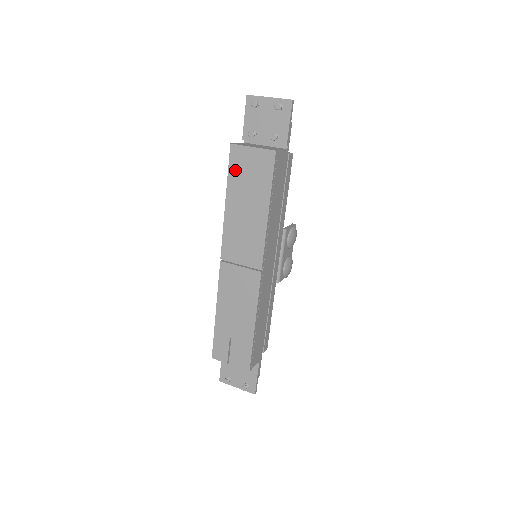
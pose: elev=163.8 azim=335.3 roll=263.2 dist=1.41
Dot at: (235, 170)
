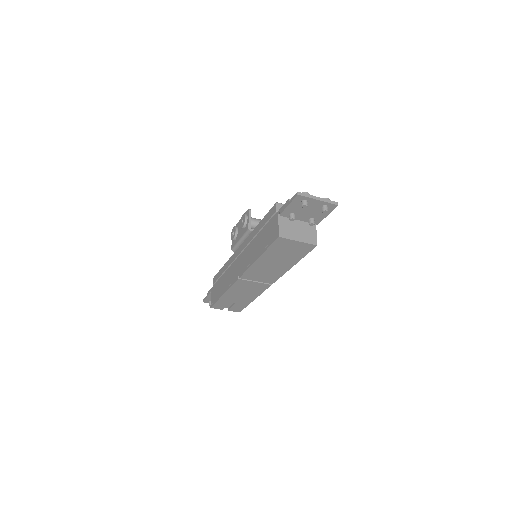
Dot at: (275, 248)
